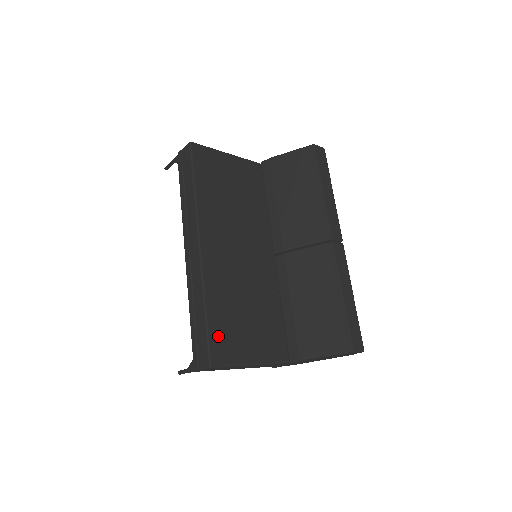
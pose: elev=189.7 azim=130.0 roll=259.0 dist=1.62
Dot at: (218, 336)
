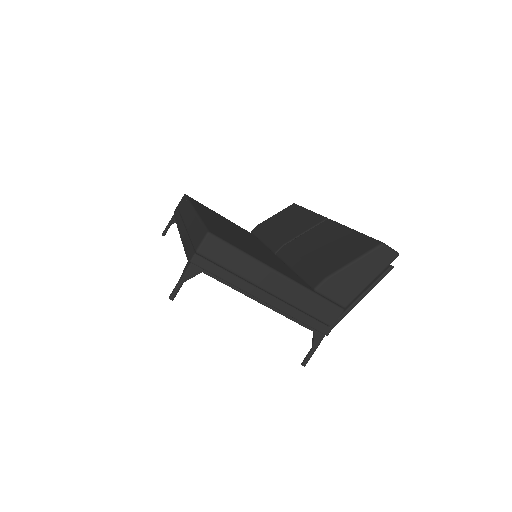
Dot at: (217, 232)
